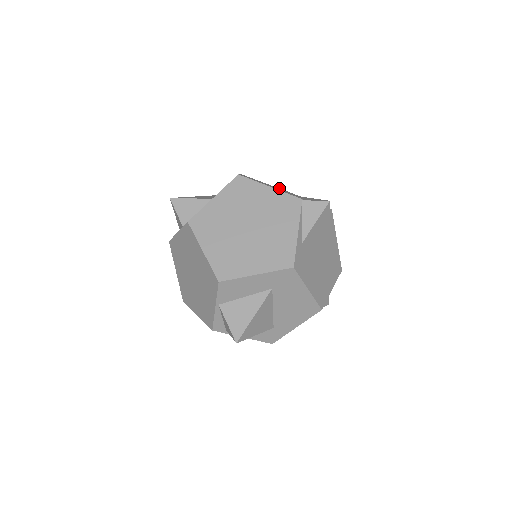
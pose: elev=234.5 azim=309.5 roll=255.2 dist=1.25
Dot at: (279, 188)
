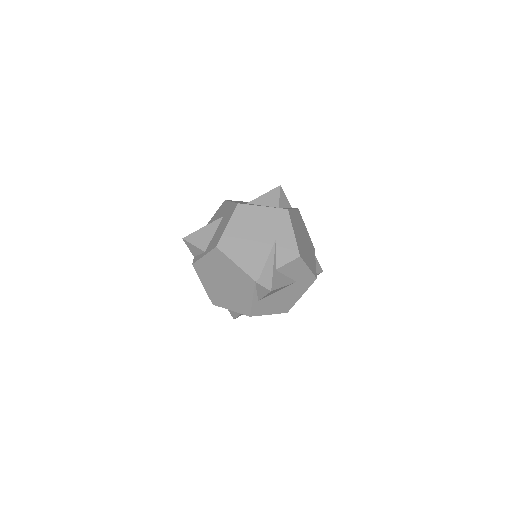
Dot at: (274, 207)
